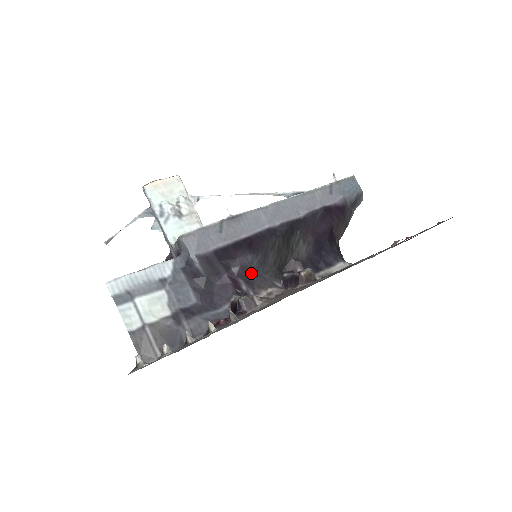
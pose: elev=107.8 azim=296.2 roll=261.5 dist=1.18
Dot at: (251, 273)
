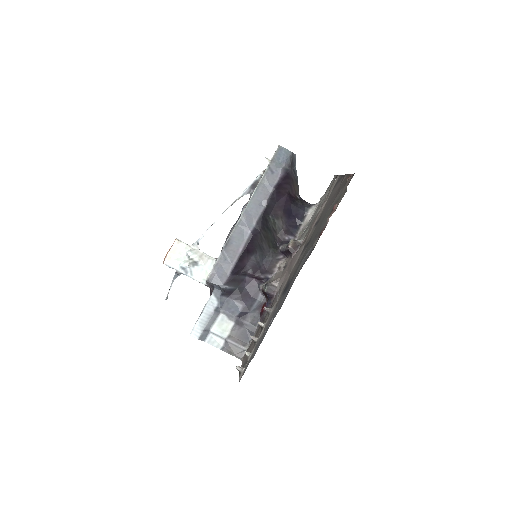
Dot at: (260, 265)
